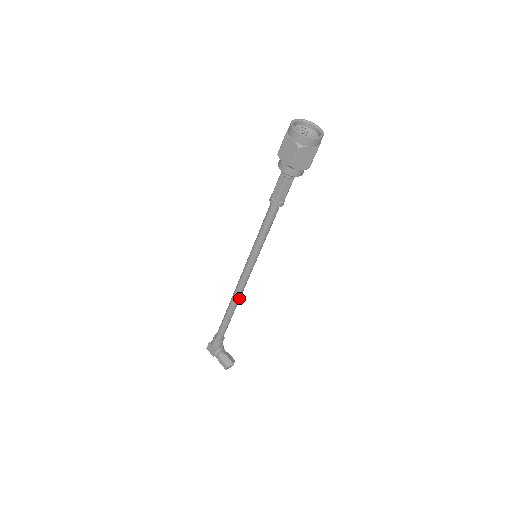
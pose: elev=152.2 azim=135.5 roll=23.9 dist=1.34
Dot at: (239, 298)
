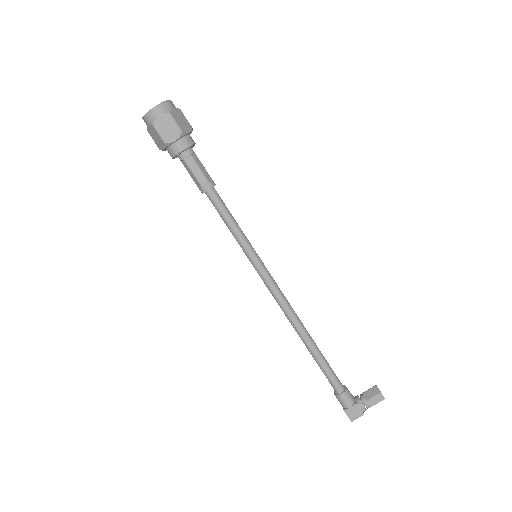
Dot at: (297, 317)
